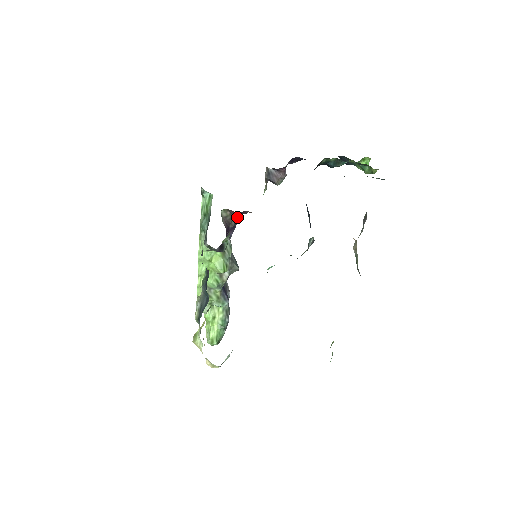
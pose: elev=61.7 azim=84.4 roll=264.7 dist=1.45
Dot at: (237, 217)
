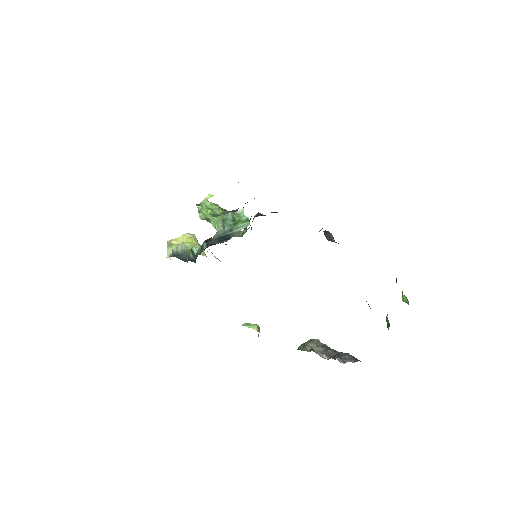
Dot at: (276, 212)
